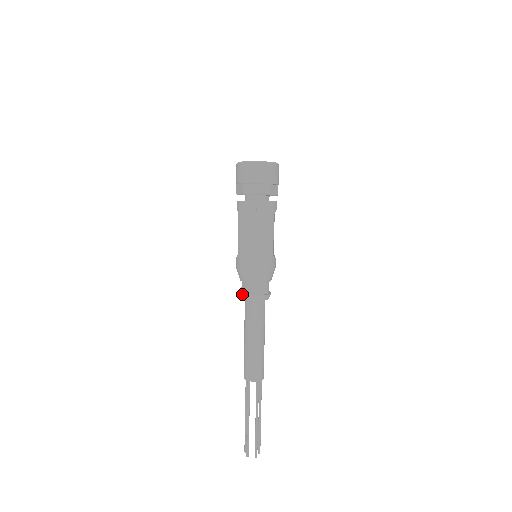
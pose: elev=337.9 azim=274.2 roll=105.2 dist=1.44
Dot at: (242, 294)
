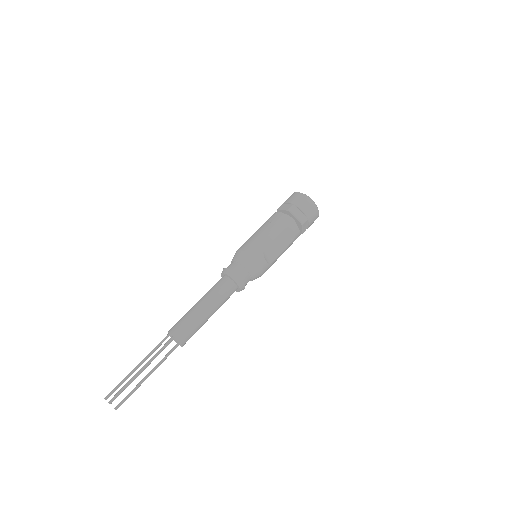
Dot at: occluded
